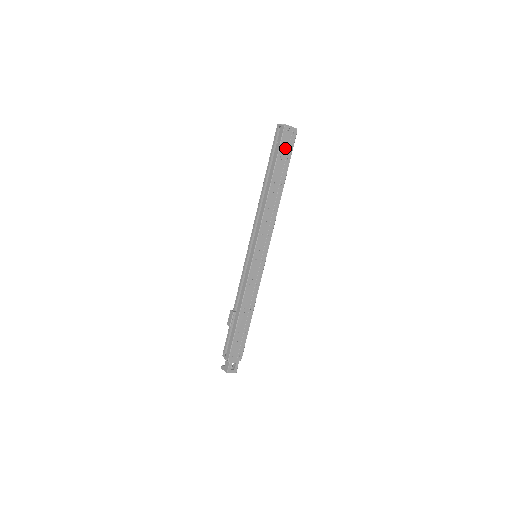
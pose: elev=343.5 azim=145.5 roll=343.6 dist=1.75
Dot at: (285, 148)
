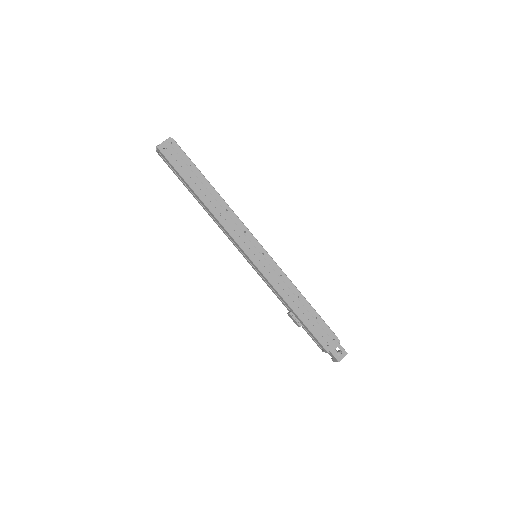
Dot at: (178, 161)
